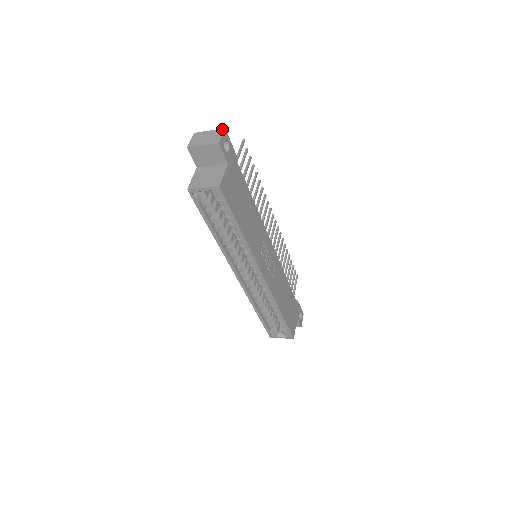
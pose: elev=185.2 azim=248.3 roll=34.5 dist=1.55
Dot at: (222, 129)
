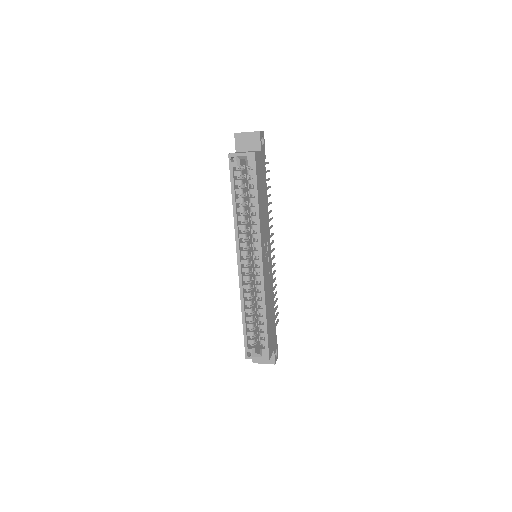
Dot at: occluded
